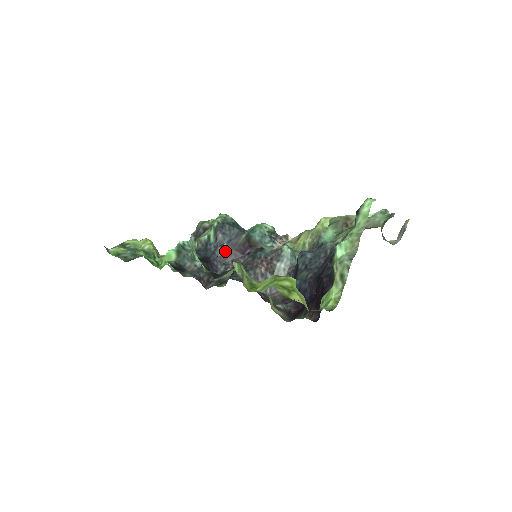
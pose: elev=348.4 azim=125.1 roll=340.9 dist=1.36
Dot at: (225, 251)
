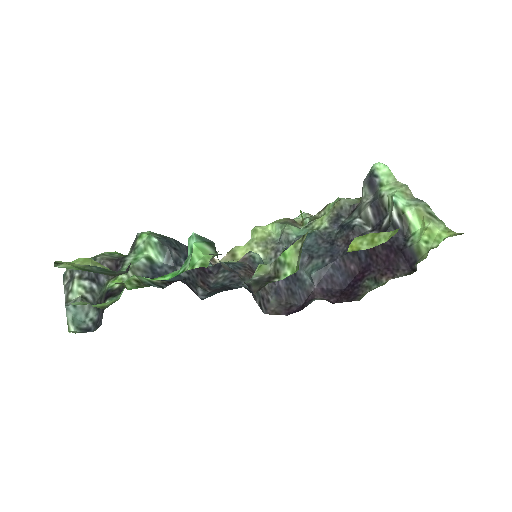
Dot at: (189, 270)
